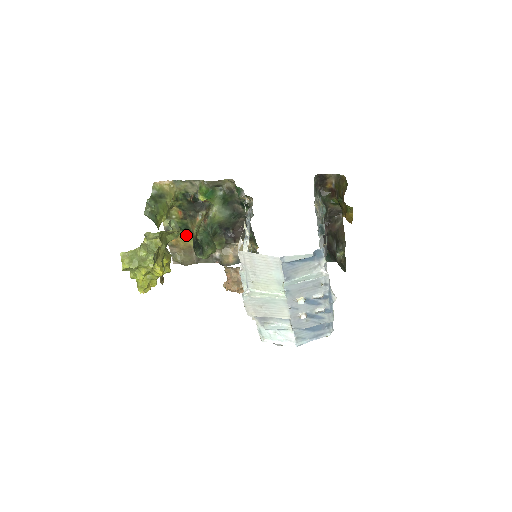
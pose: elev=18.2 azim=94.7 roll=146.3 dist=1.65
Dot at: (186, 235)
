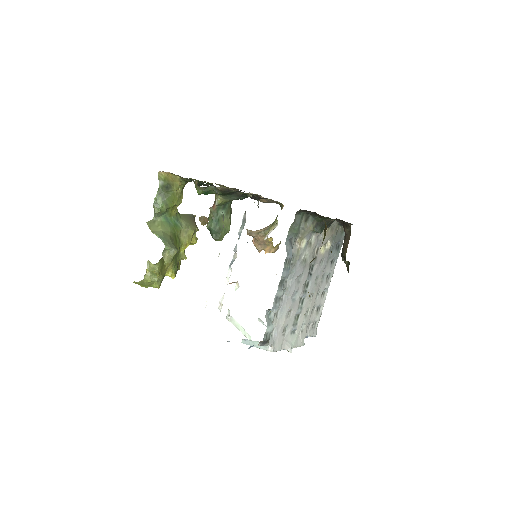
Dot at: occluded
